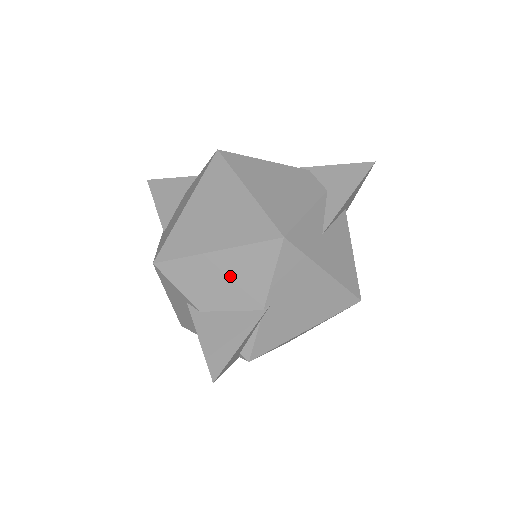
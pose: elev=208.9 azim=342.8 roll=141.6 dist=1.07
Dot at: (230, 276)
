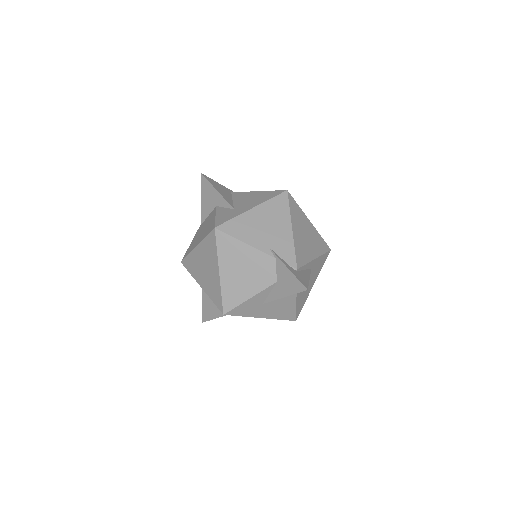
Dot at: occluded
